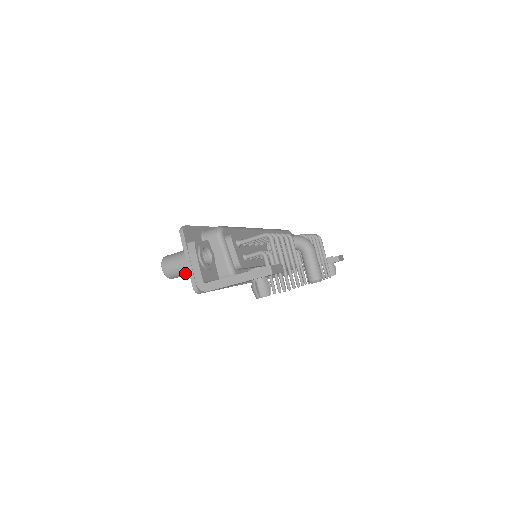
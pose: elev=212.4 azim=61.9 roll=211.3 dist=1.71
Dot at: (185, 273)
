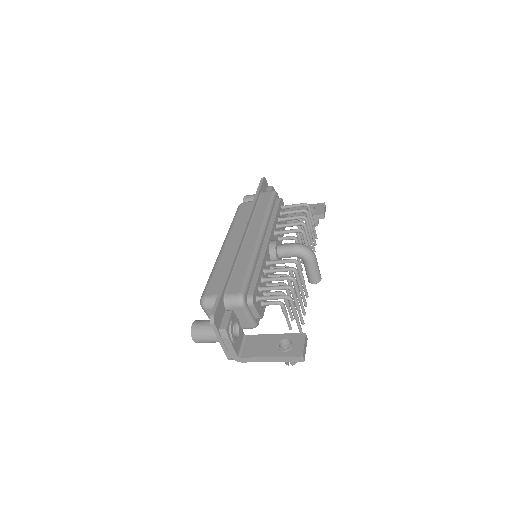
Dot at: occluded
